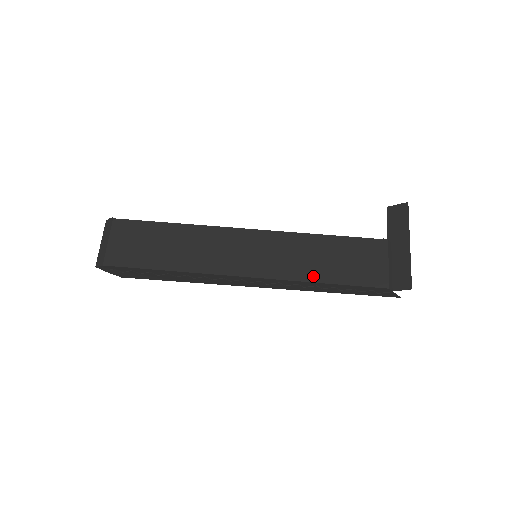
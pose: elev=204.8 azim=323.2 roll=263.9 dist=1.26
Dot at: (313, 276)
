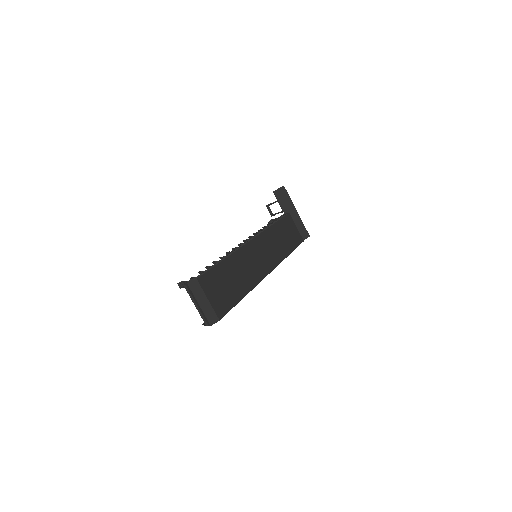
Dot at: (286, 252)
